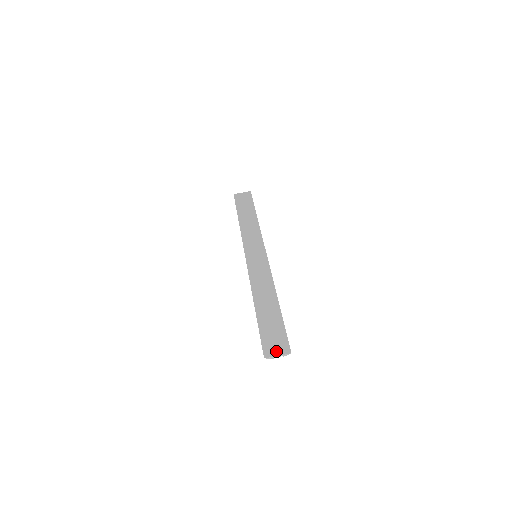
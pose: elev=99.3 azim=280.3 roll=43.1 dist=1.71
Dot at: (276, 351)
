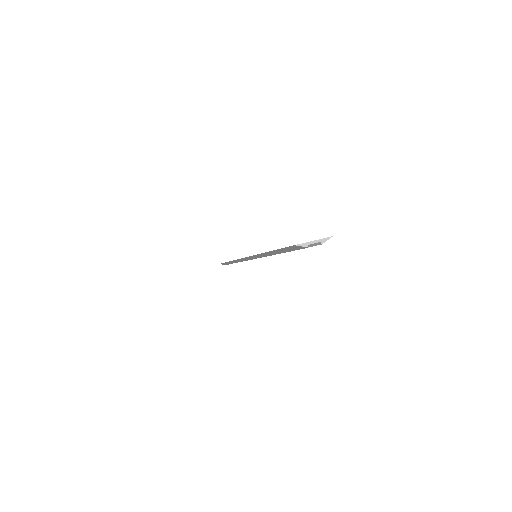
Dot at: (310, 241)
